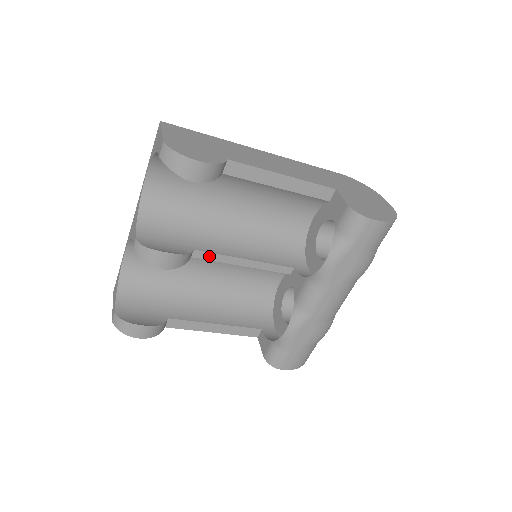
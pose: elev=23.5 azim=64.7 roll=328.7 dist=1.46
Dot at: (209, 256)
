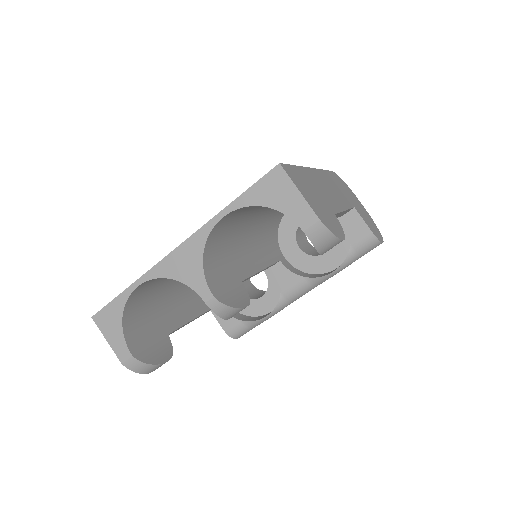
Dot at: occluded
